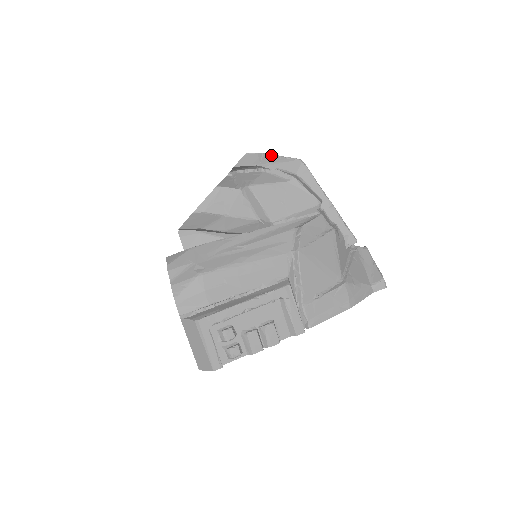
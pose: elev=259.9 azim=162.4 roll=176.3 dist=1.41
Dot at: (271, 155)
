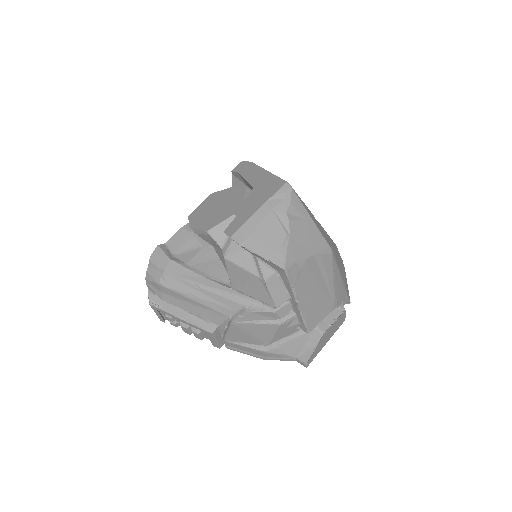
Dot at: (253, 252)
